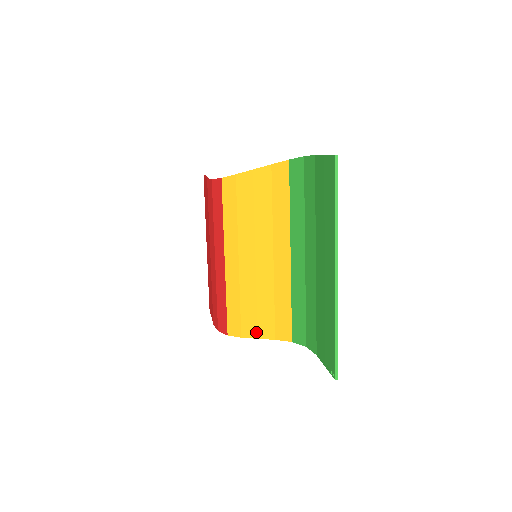
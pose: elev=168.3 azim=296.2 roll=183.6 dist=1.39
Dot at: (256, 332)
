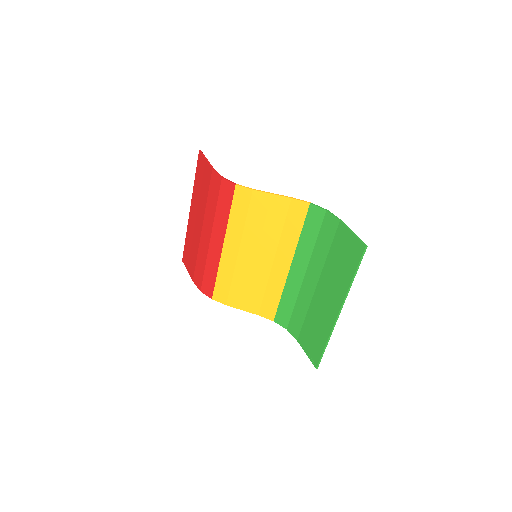
Dot at: (242, 306)
